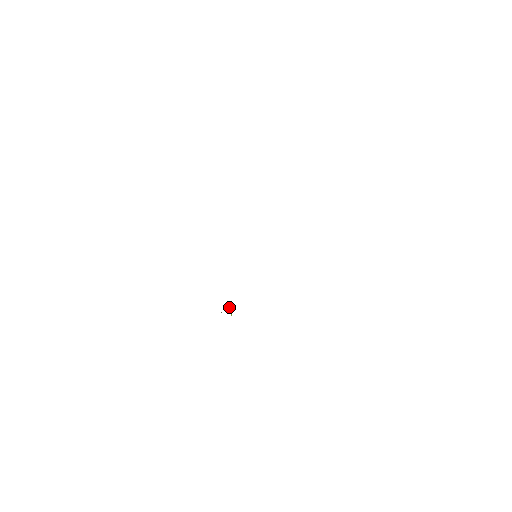
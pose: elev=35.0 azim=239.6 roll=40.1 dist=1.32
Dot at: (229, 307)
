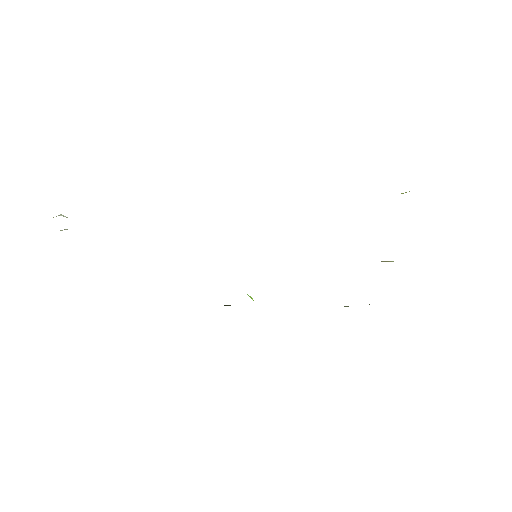
Dot at: occluded
